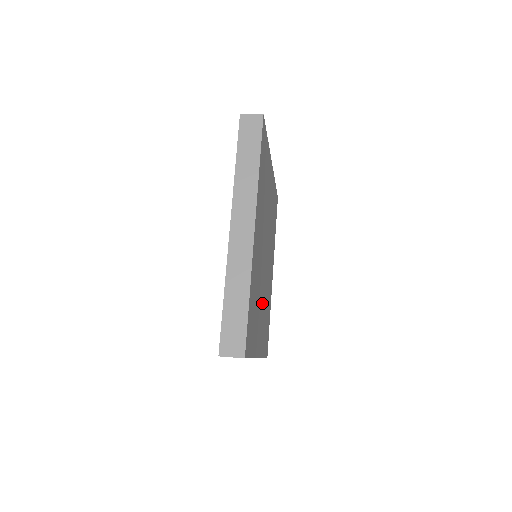
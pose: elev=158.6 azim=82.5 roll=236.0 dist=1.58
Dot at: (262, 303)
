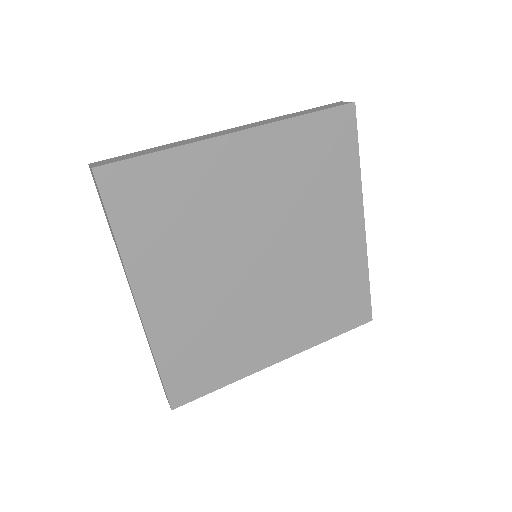
Dot at: (270, 310)
